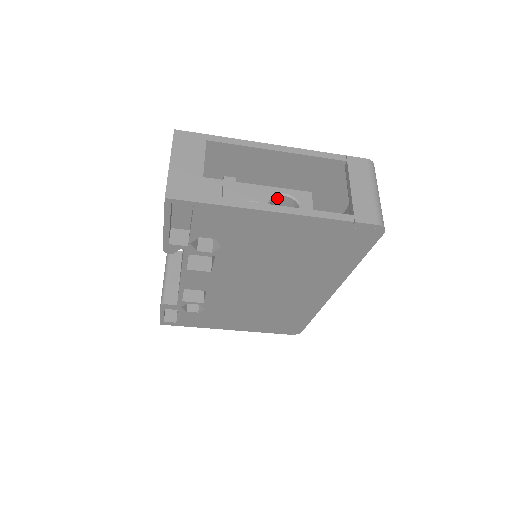
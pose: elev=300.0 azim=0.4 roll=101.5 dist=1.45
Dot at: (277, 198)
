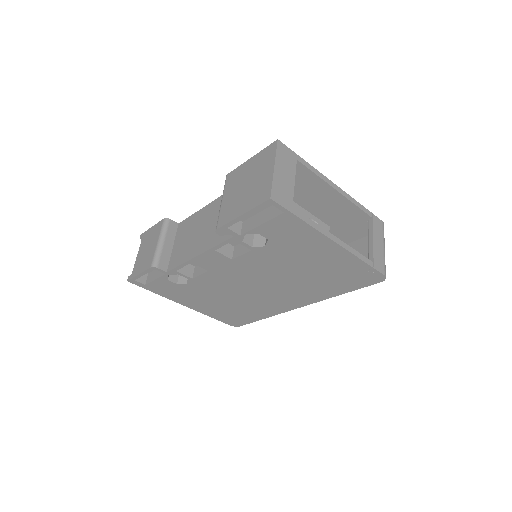
Dot at: occluded
